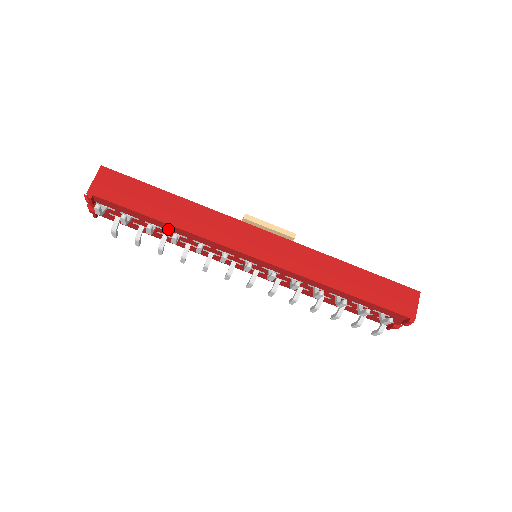
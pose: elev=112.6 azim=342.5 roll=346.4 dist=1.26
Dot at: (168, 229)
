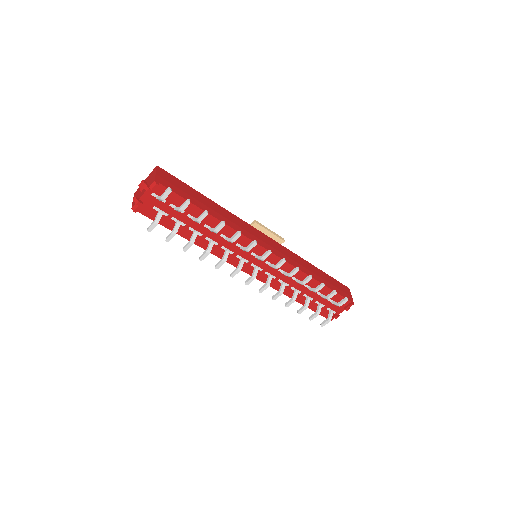
Dot at: (206, 223)
